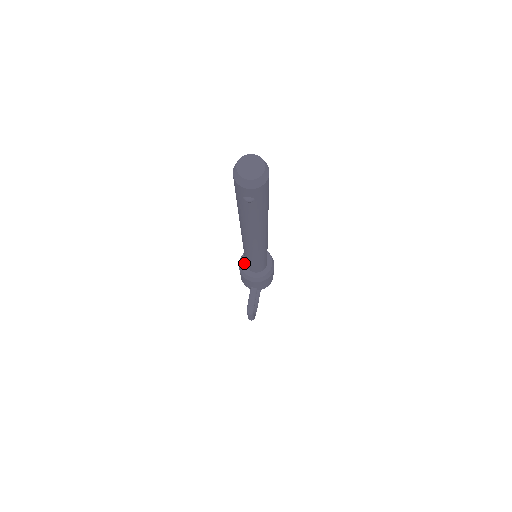
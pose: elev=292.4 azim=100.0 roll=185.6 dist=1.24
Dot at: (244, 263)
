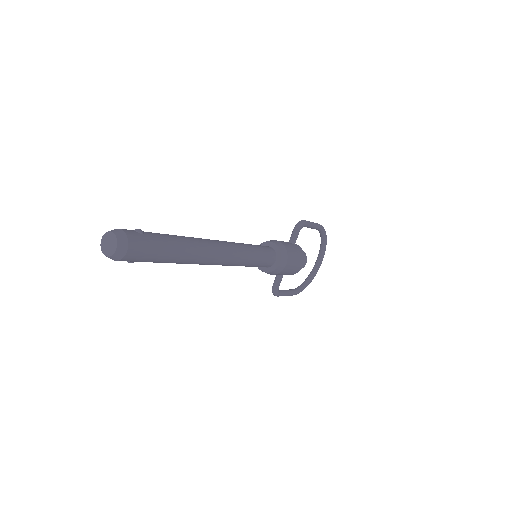
Dot at: occluded
